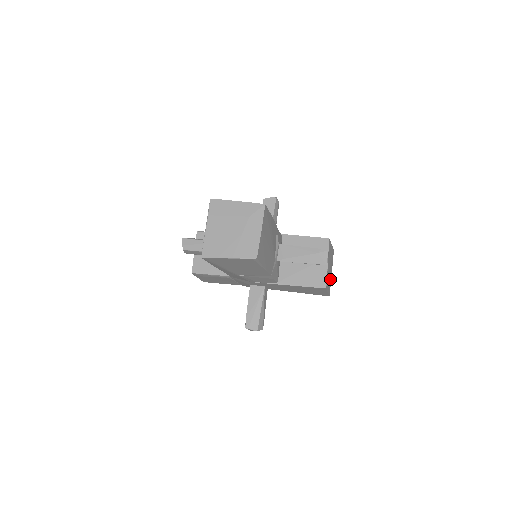
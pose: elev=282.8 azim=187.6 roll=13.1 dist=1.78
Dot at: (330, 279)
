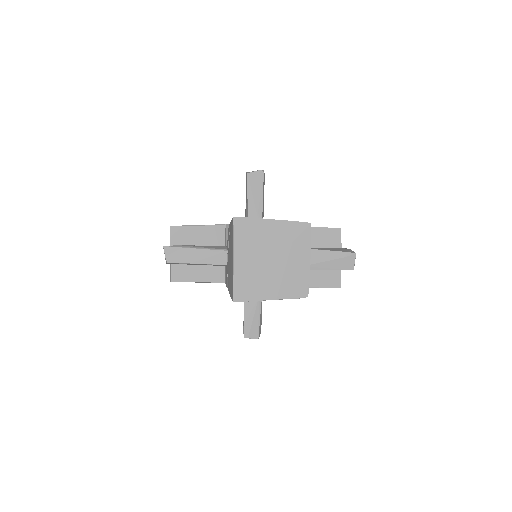
Dot at: occluded
